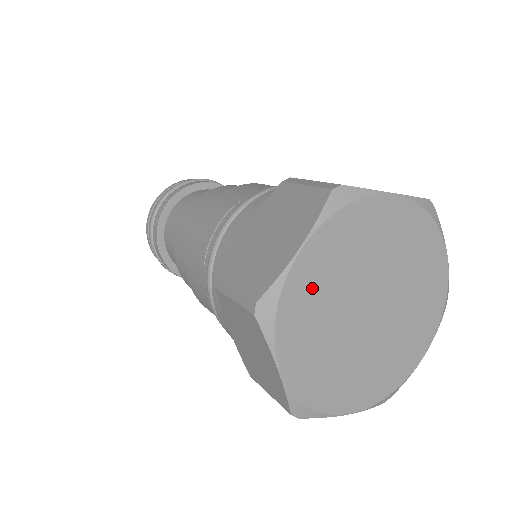
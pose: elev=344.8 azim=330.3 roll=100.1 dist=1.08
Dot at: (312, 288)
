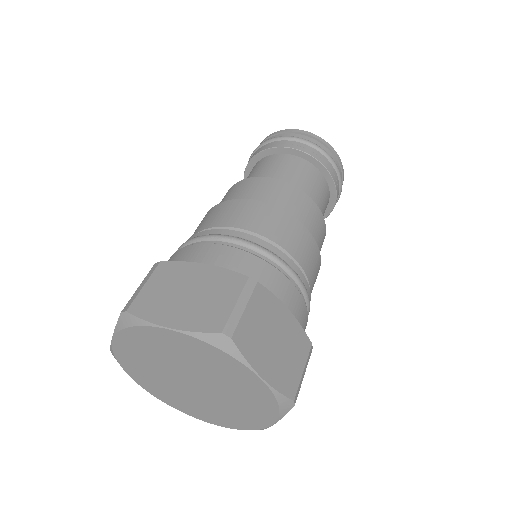
Dot at: (161, 343)
